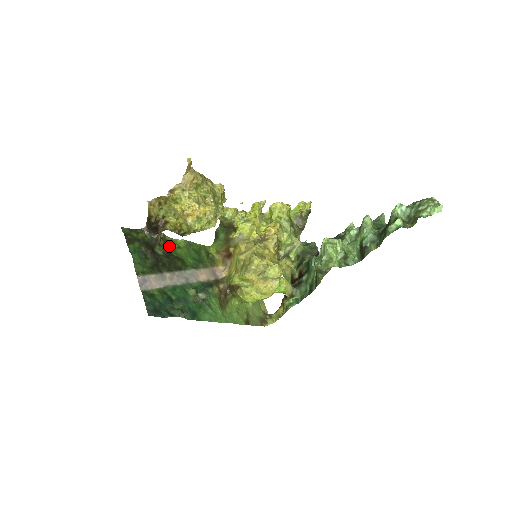
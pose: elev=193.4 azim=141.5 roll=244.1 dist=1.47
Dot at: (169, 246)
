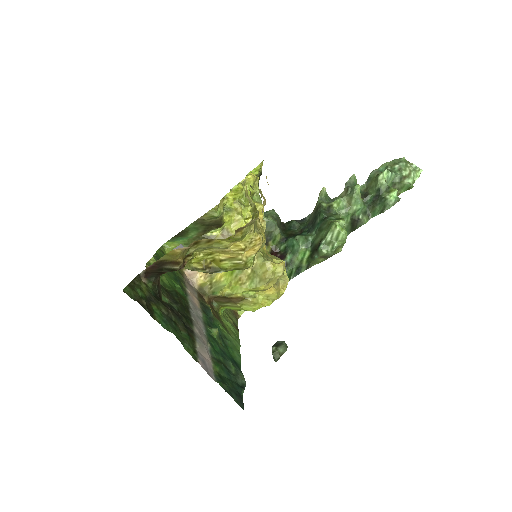
Dot at: occluded
